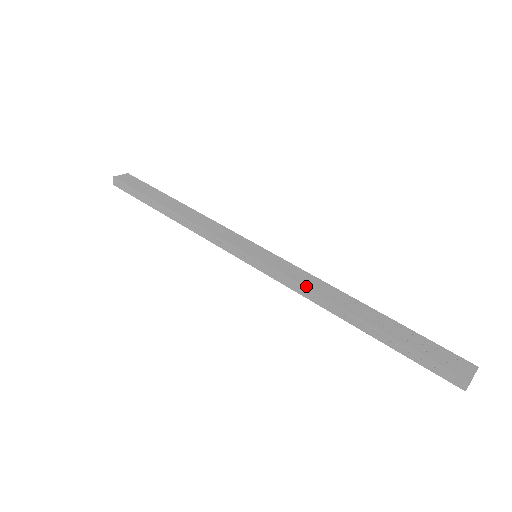
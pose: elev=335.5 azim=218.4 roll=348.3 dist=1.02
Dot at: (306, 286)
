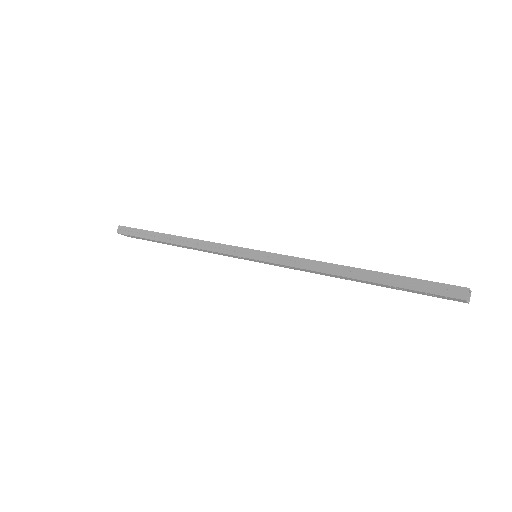
Dot at: (307, 259)
